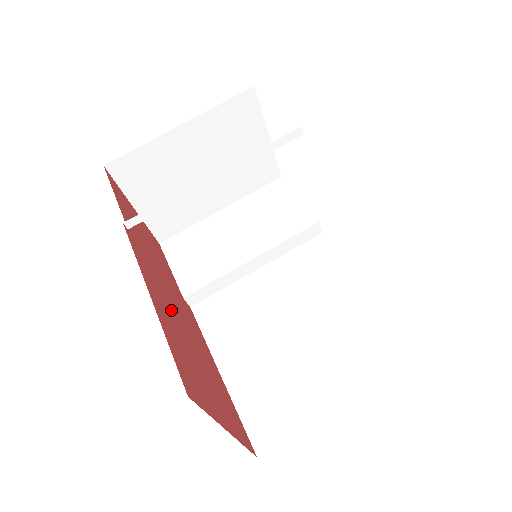
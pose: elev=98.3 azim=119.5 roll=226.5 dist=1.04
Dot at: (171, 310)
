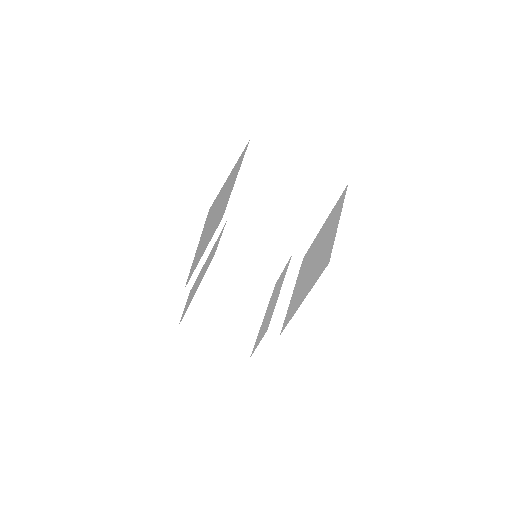
Dot at: occluded
